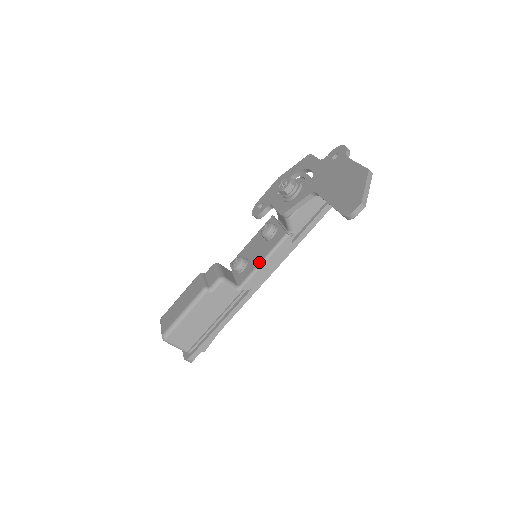
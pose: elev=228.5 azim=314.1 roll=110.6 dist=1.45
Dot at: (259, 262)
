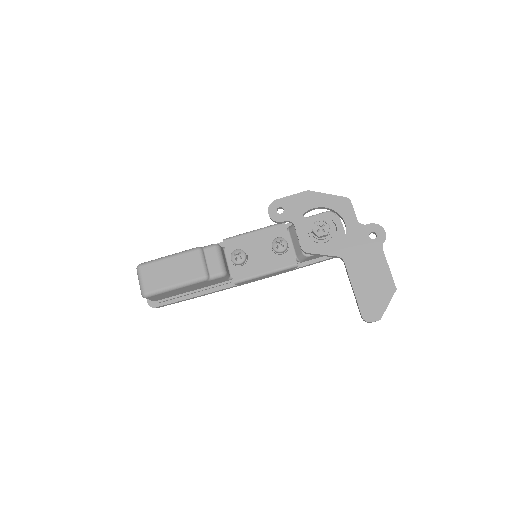
Dot at: (262, 273)
